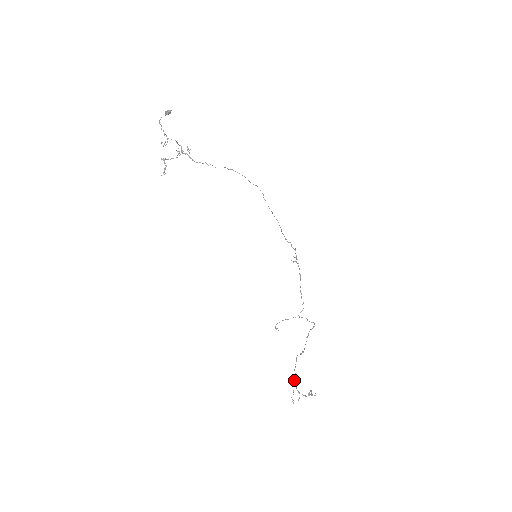
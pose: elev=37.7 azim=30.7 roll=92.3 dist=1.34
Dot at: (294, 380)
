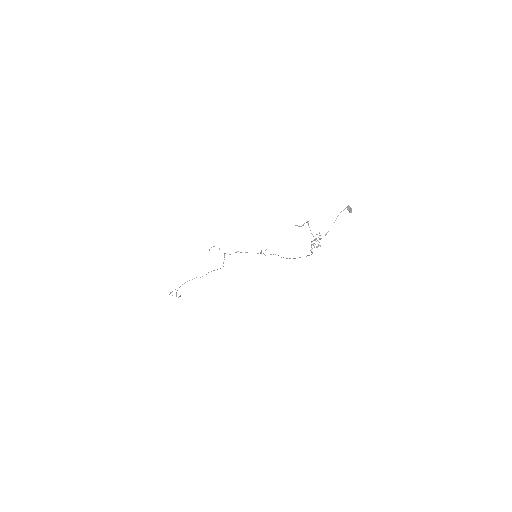
Dot at: occluded
